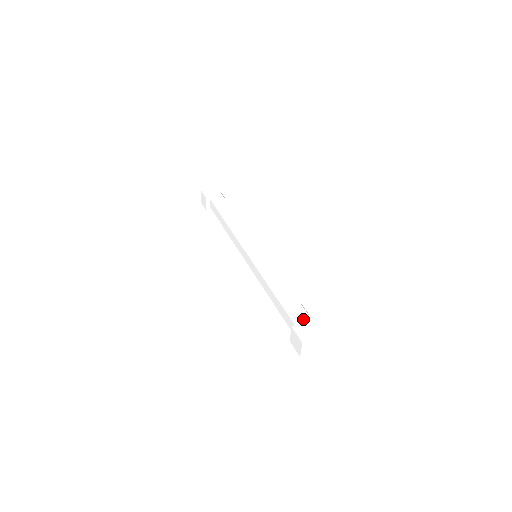
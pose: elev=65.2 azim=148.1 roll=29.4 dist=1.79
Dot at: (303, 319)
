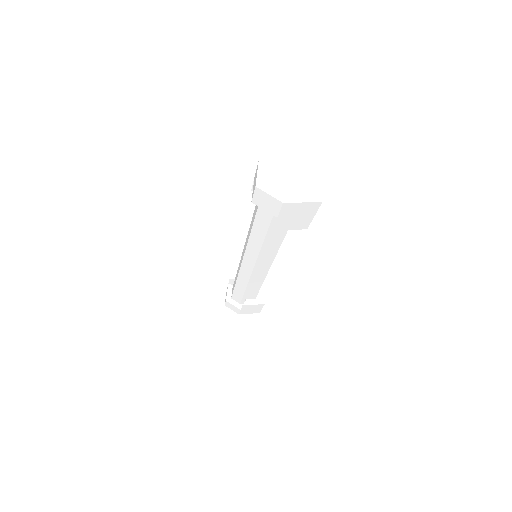
Dot at: (253, 186)
